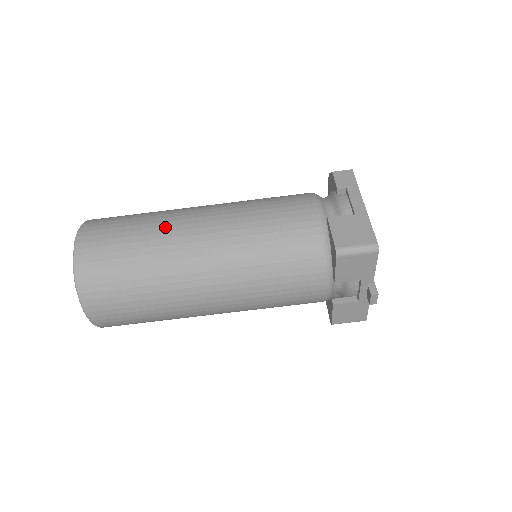
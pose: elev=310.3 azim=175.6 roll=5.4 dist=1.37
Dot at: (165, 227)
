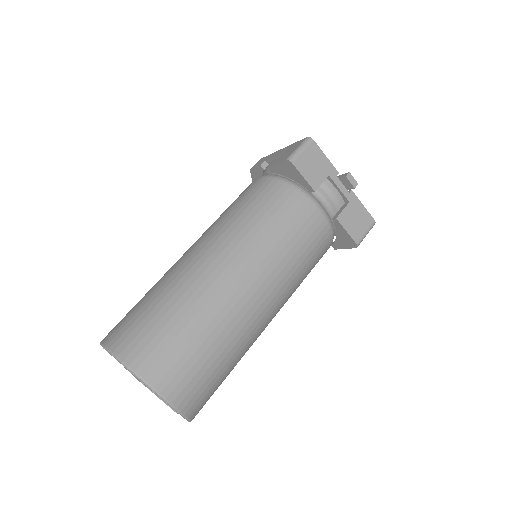
Dot at: (166, 274)
